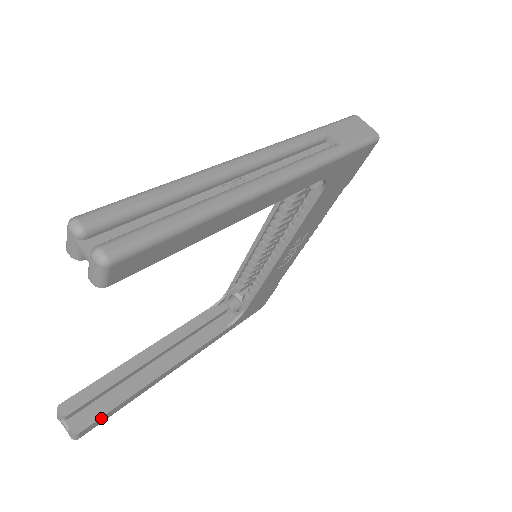
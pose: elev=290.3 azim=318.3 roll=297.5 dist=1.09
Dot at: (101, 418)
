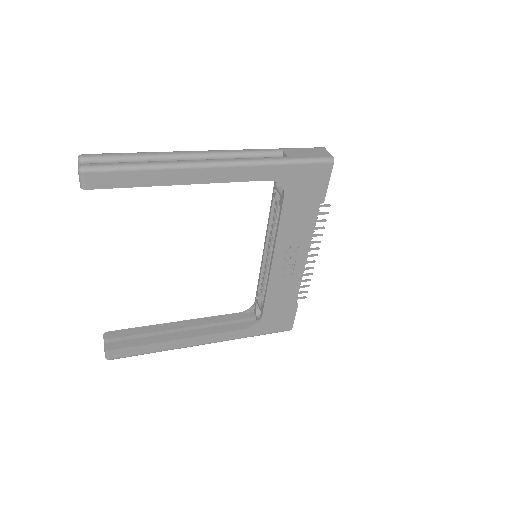
Dot at: (126, 349)
